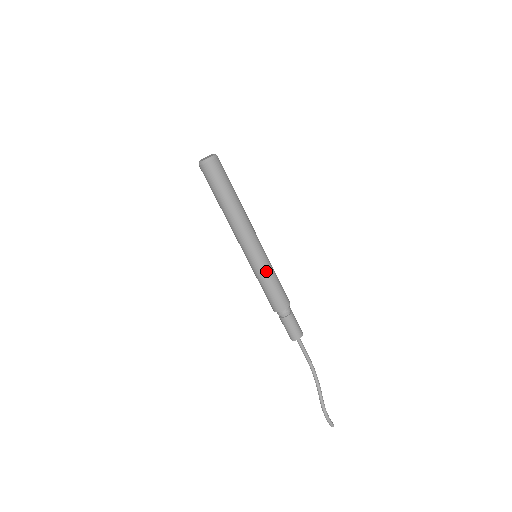
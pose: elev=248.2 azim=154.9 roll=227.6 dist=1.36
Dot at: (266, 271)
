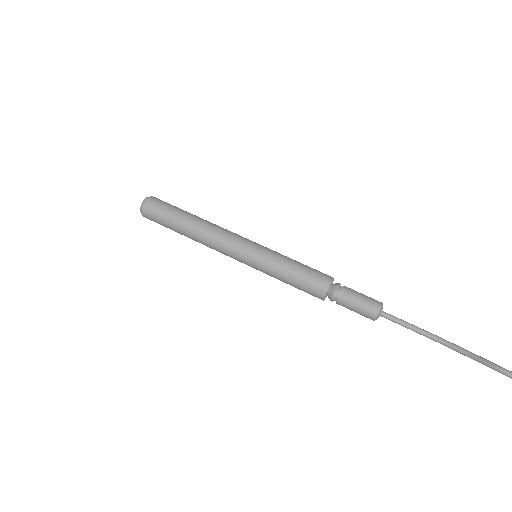
Dot at: (275, 257)
